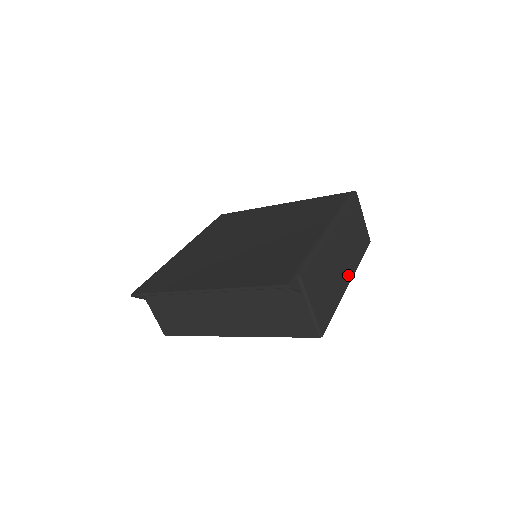
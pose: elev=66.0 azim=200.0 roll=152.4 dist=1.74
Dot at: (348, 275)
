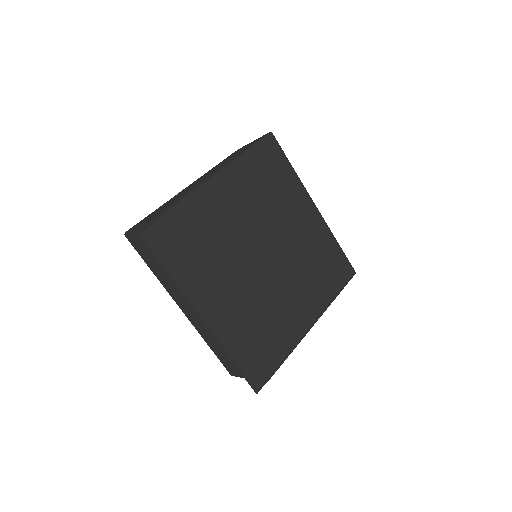
Dot at: occluded
